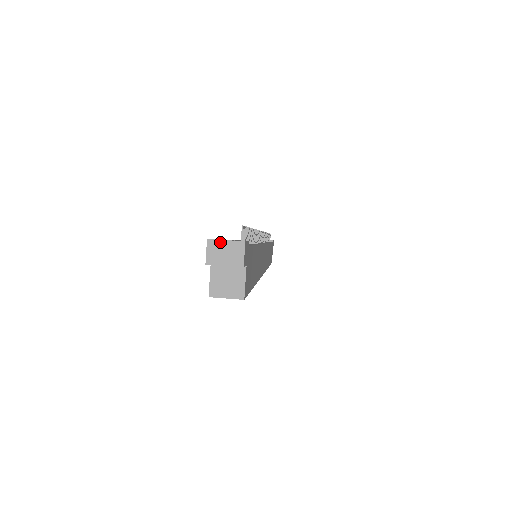
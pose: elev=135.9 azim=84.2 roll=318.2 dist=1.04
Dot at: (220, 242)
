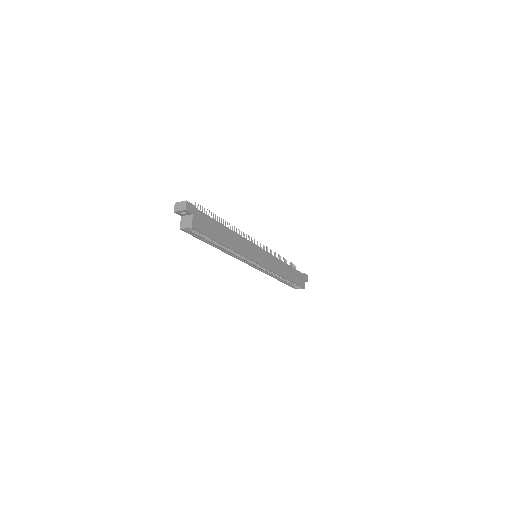
Dot at: (179, 203)
